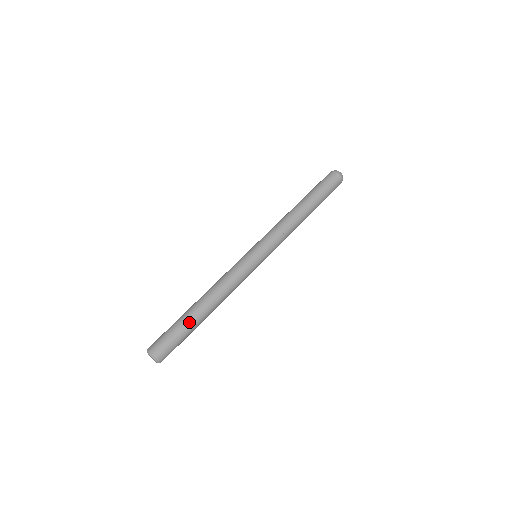
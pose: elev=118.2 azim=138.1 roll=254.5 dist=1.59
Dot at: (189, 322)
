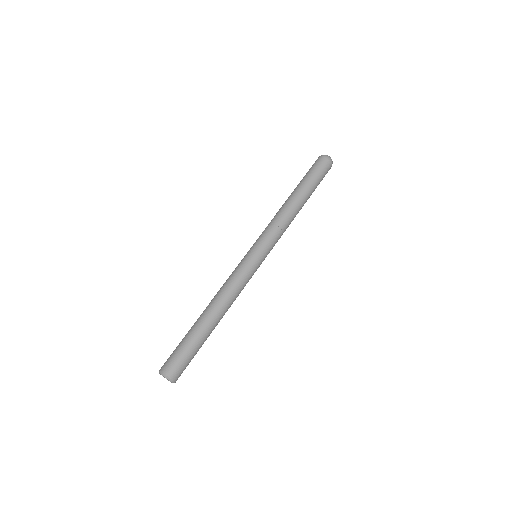
Dot at: (194, 333)
